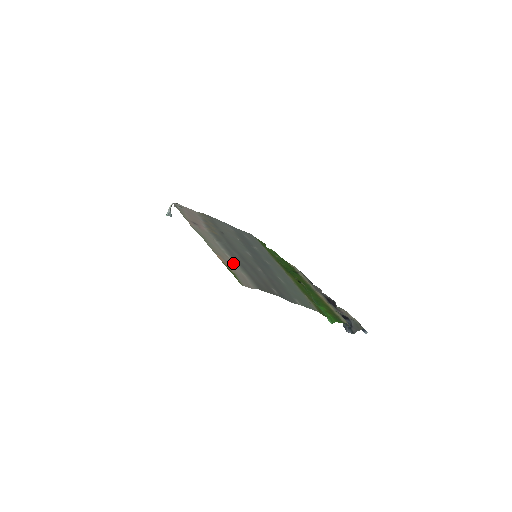
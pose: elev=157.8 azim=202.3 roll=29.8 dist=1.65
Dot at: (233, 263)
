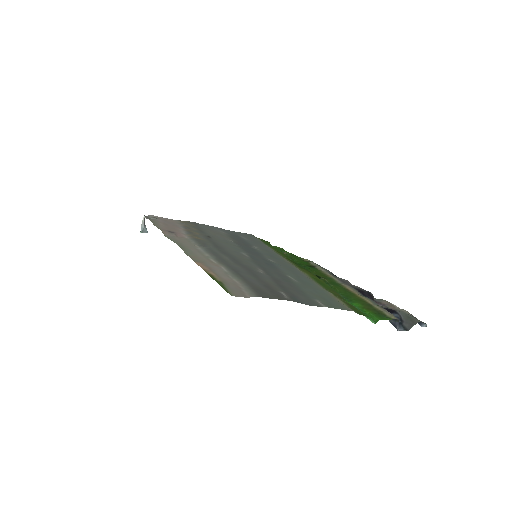
Dot at: (220, 269)
